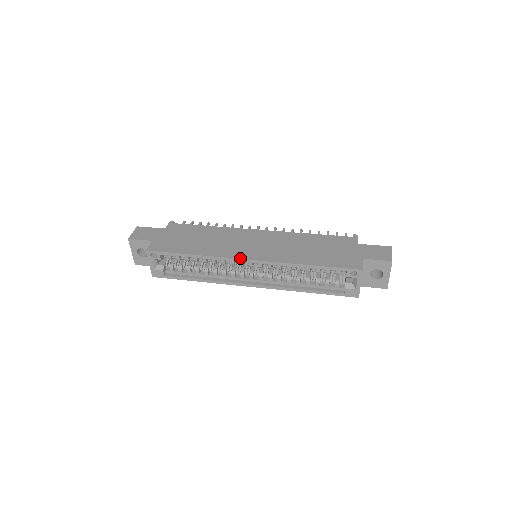
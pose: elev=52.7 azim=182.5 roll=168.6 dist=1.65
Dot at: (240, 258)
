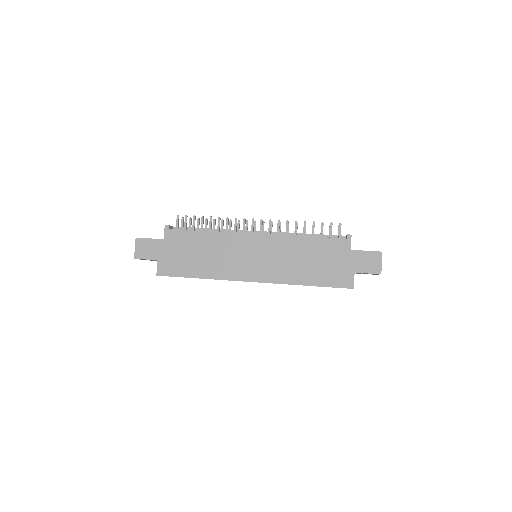
Dot at: (244, 281)
